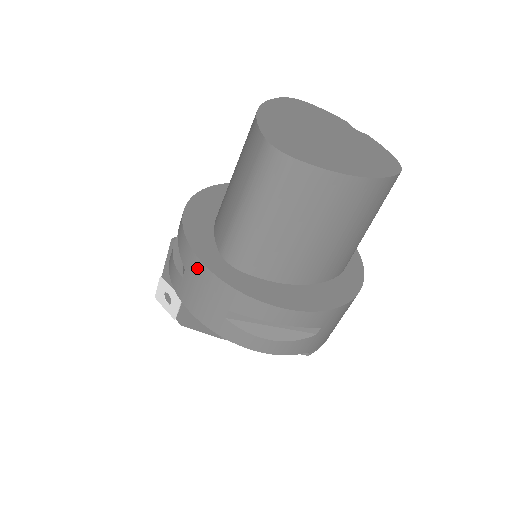
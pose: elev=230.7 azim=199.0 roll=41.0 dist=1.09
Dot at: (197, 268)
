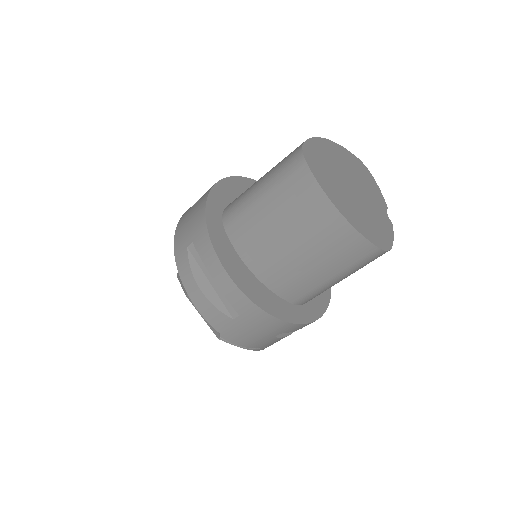
Dot at: (202, 203)
